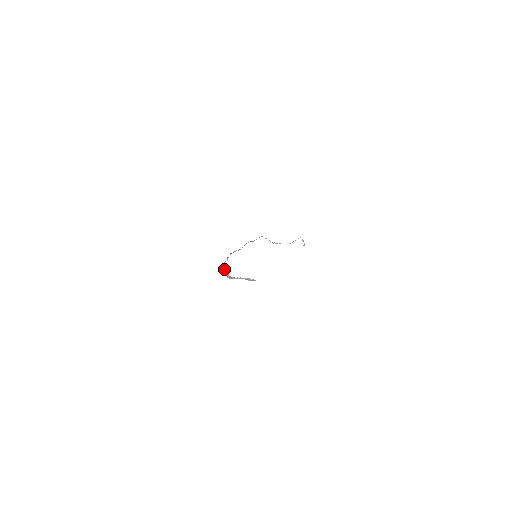
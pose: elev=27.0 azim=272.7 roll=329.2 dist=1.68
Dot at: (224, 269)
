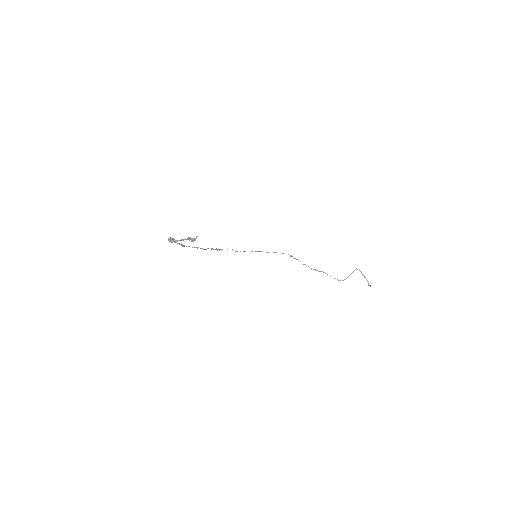
Dot at: (182, 245)
